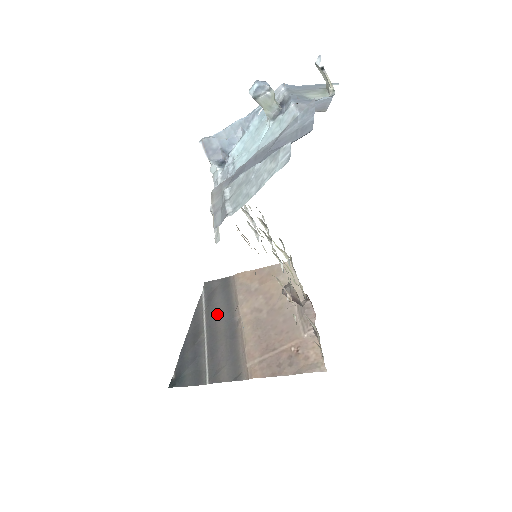
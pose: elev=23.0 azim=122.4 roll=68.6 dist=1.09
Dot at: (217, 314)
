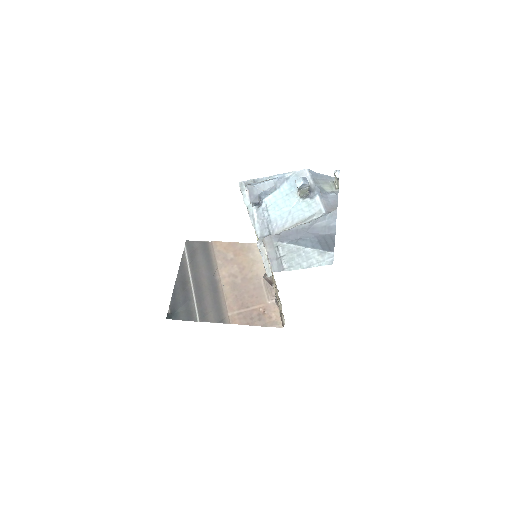
Dot at: (200, 270)
